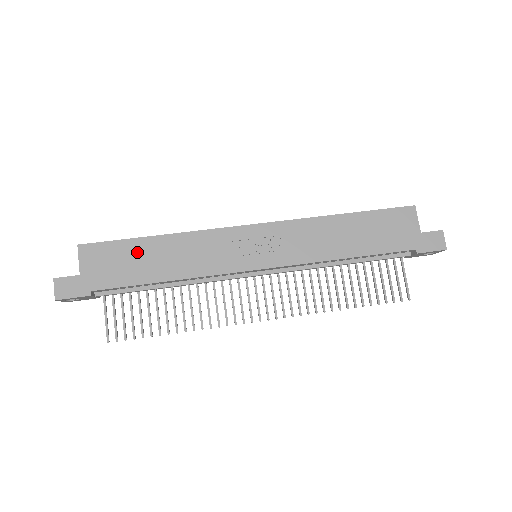
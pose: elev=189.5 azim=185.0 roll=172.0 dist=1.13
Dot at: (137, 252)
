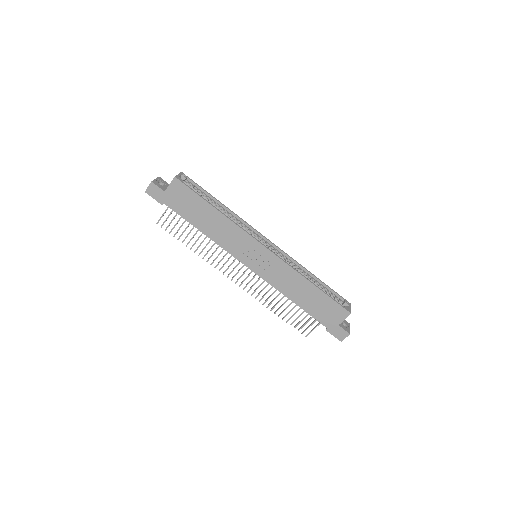
Dot at: (199, 207)
